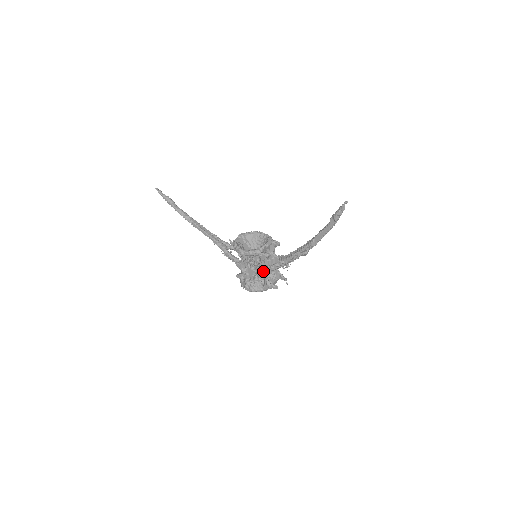
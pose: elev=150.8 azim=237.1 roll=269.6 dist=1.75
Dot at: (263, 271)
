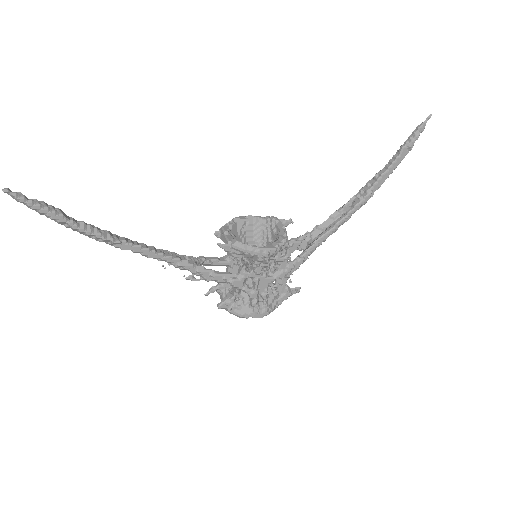
Dot at: (289, 272)
